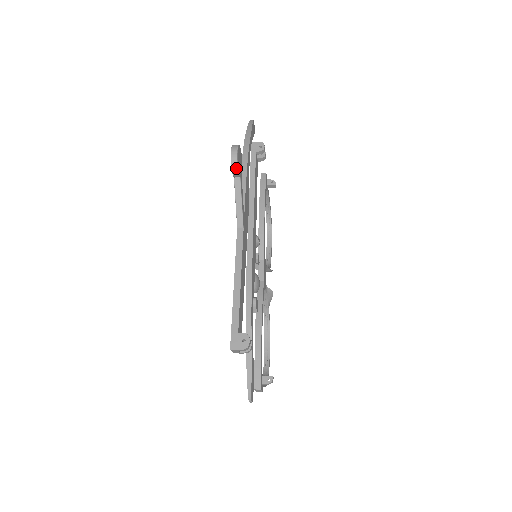
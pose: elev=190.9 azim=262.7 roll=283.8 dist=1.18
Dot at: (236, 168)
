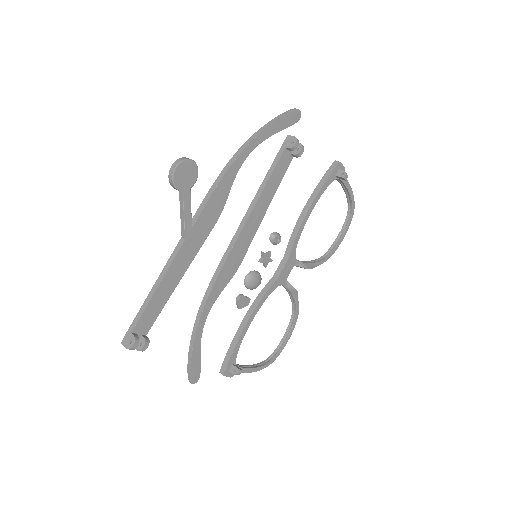
Dot at: (172, 184)
